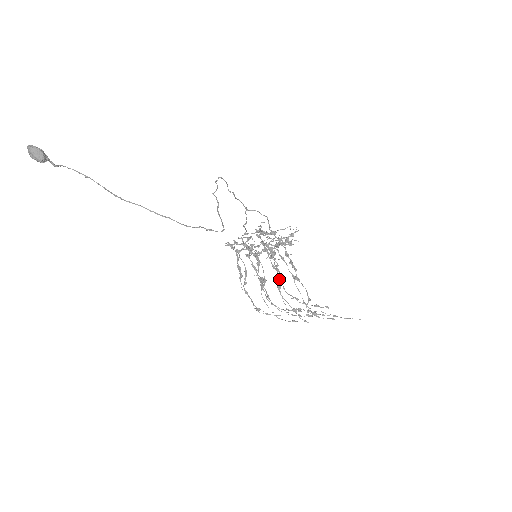
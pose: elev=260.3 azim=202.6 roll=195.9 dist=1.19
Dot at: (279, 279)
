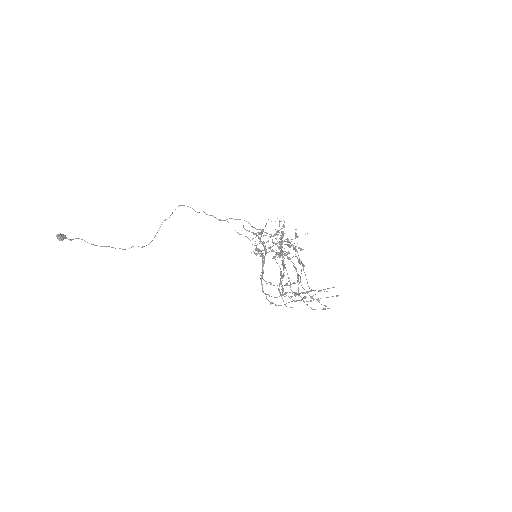
Dot at: (262, 270)
